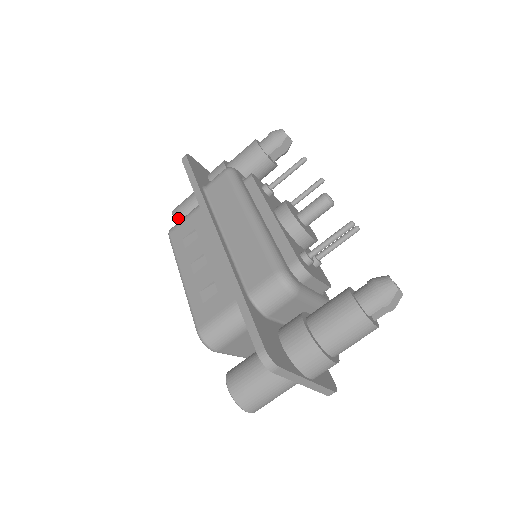
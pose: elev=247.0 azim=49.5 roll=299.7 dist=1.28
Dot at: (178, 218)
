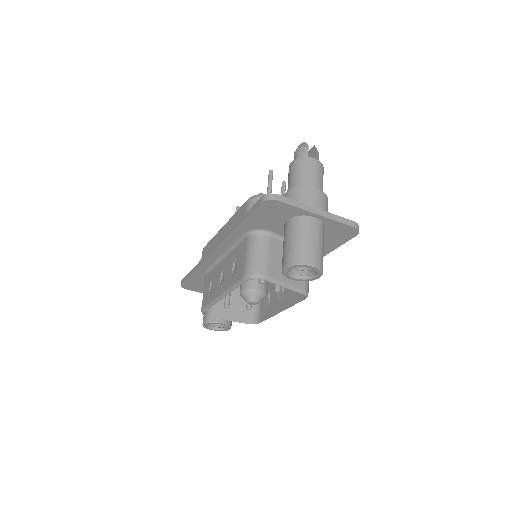
Dot at: (207, 319)
